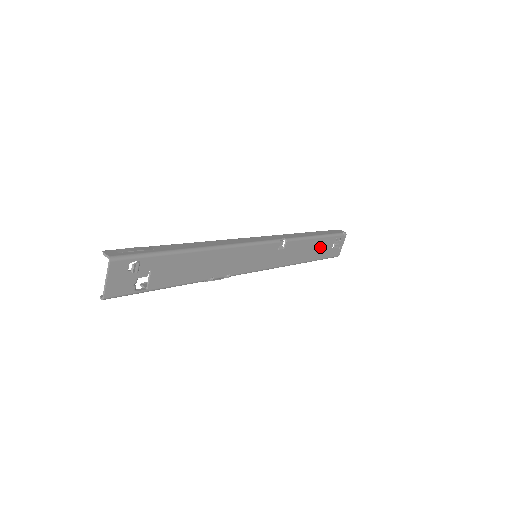
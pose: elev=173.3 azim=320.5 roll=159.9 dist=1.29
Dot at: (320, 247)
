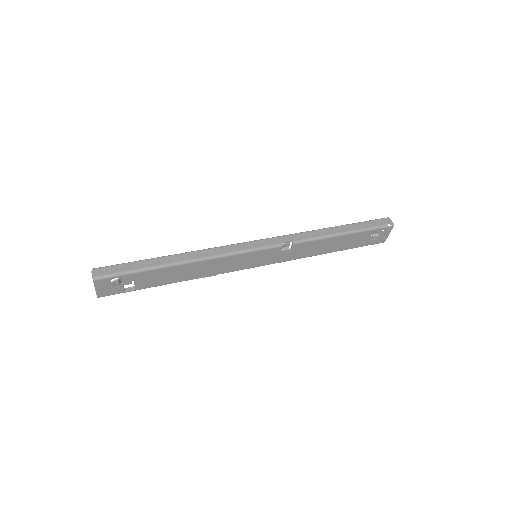
Dot at: (349, 240)
